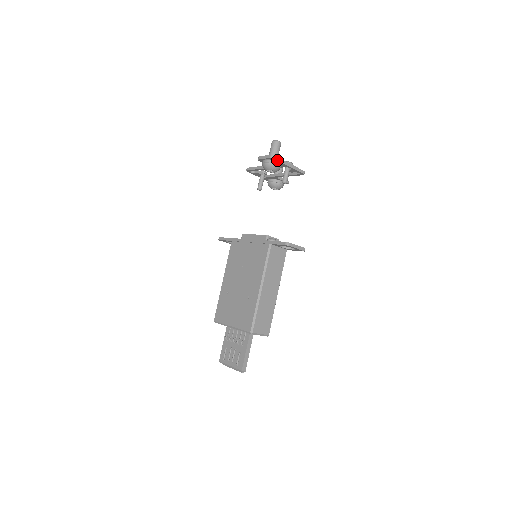
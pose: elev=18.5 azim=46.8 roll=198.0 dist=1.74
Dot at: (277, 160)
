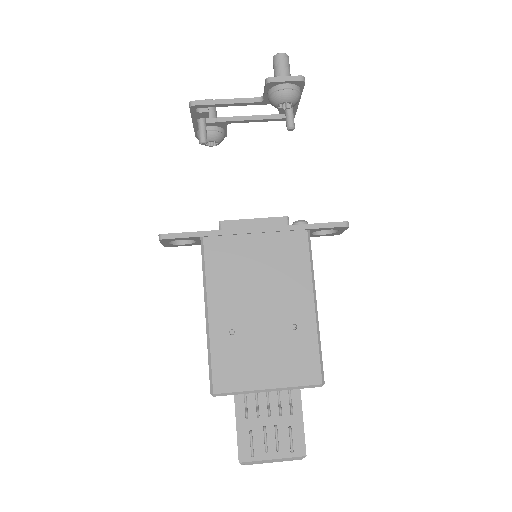
Dot at: (303, 87)
